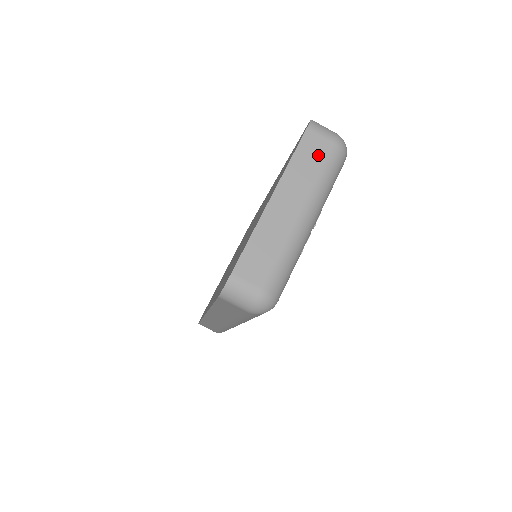
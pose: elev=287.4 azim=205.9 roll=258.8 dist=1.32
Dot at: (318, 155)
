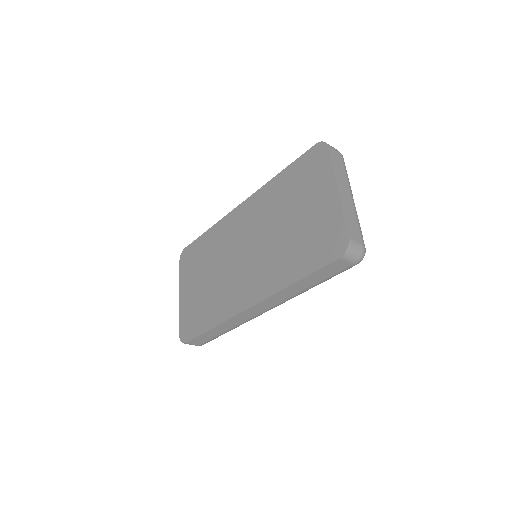
Dot at: (340, 162)
